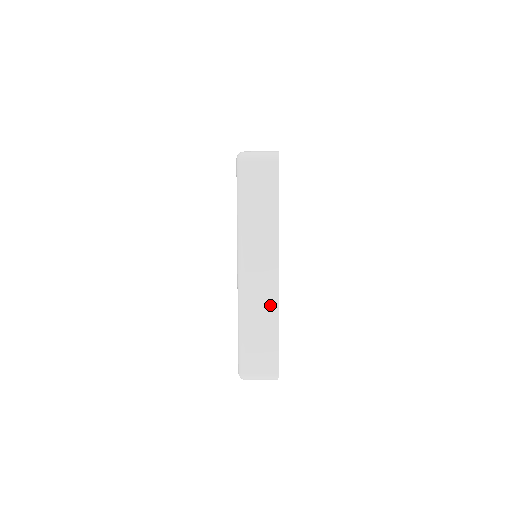
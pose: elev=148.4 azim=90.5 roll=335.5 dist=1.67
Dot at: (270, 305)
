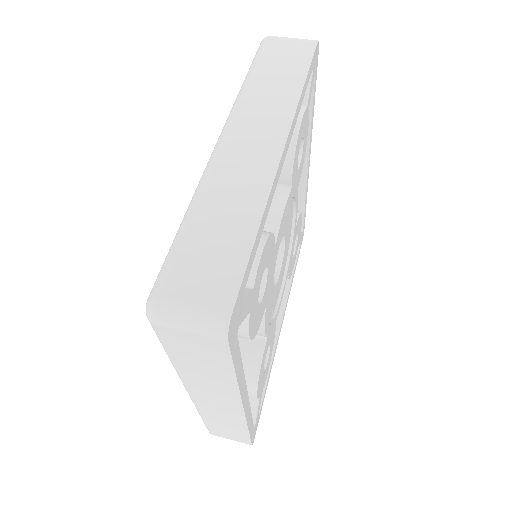
Dot at: (254, 189)
